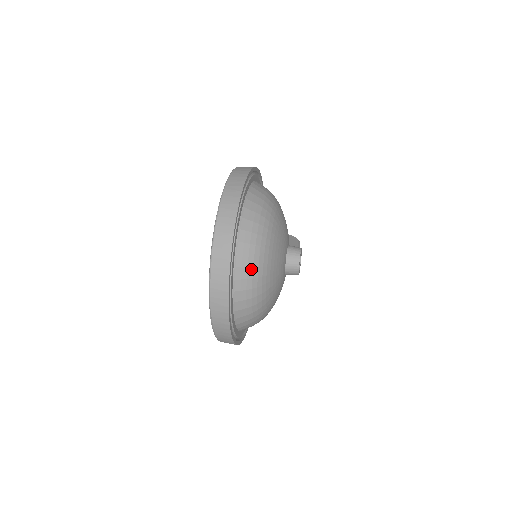
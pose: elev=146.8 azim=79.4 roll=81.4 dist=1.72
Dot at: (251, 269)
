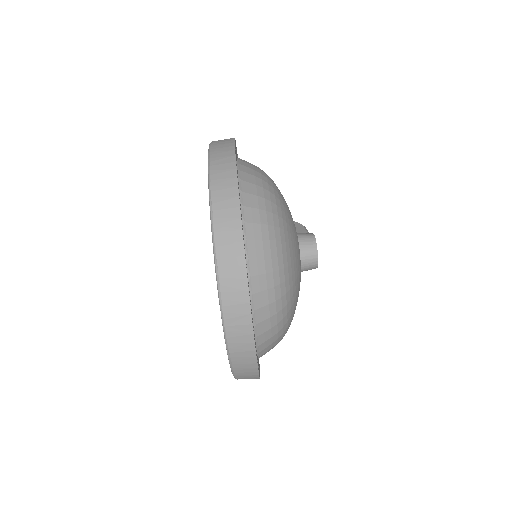
Dot at: (270, 274)
